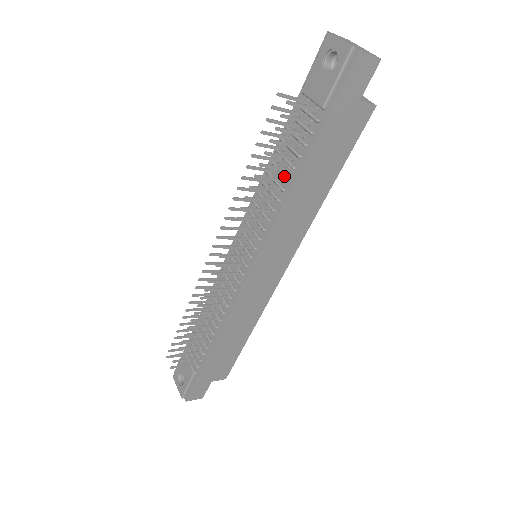
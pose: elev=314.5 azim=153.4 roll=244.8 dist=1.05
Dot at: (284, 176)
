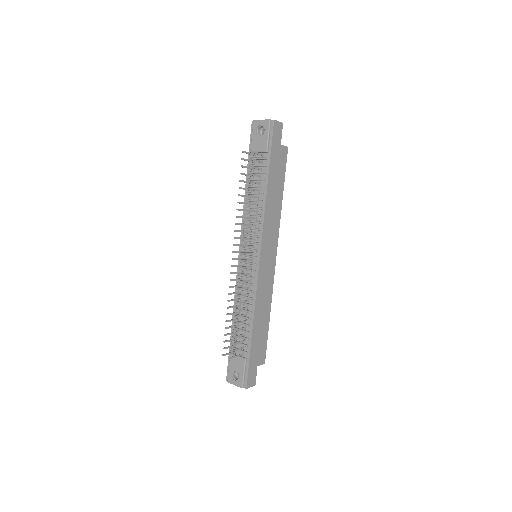
Dot at: (259, 194)
